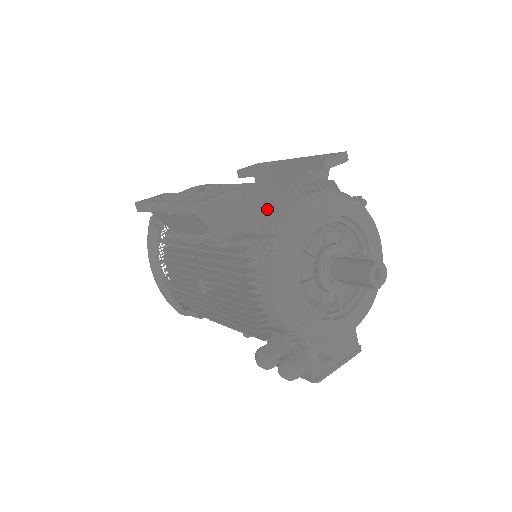
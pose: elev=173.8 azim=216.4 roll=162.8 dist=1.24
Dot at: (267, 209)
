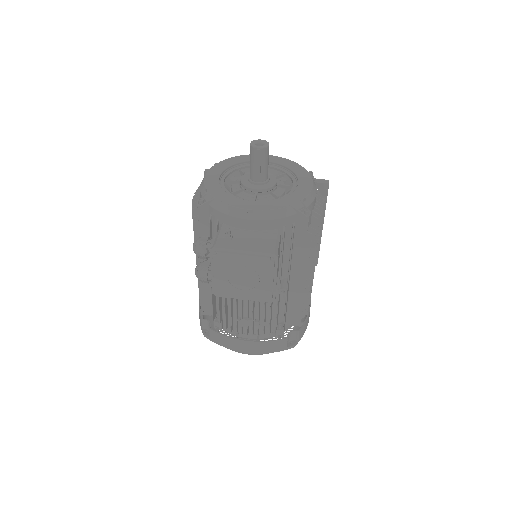
Dot at: occluded
